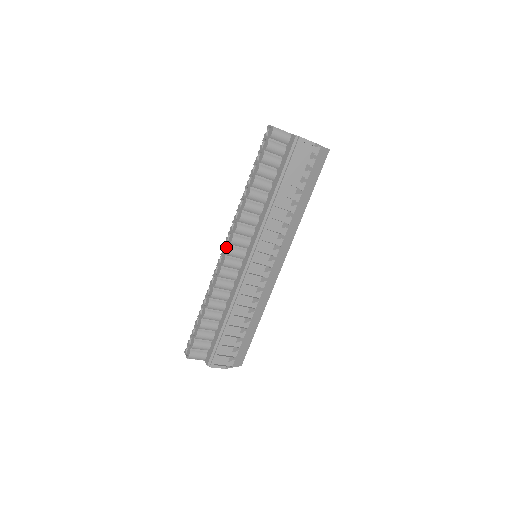
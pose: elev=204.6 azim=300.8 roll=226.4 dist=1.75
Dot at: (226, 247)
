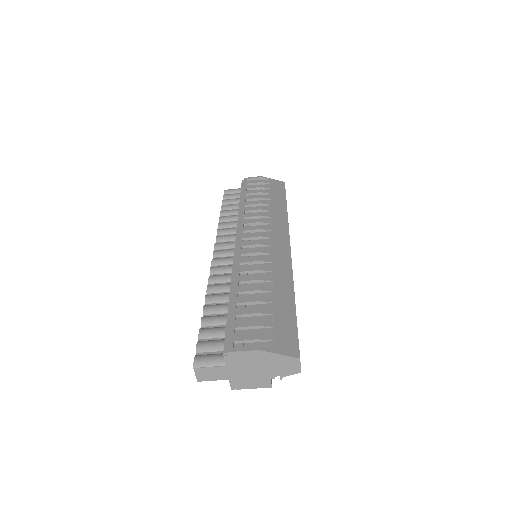
Dot at: occluded
